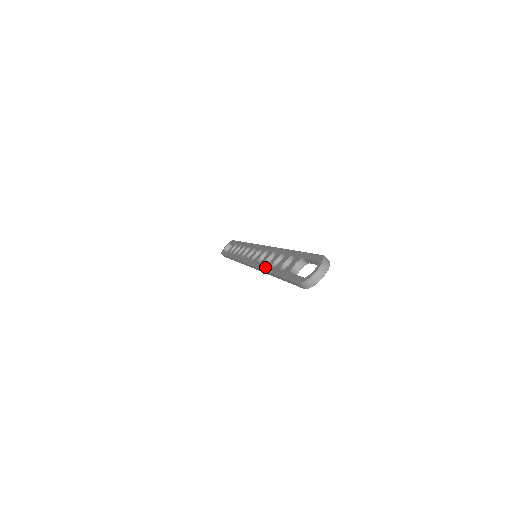
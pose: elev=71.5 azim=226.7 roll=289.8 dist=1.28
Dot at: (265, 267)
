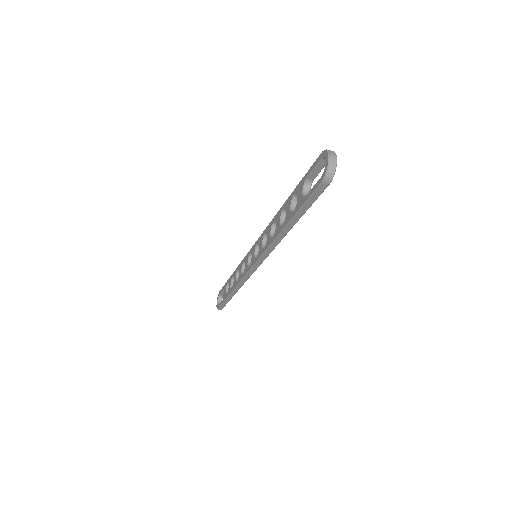
Dot at: (275, 235)
